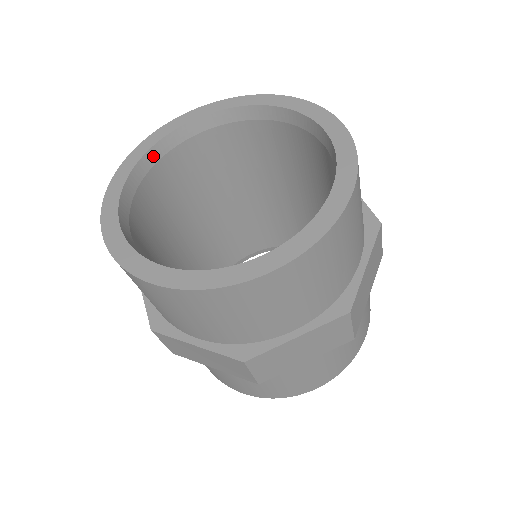
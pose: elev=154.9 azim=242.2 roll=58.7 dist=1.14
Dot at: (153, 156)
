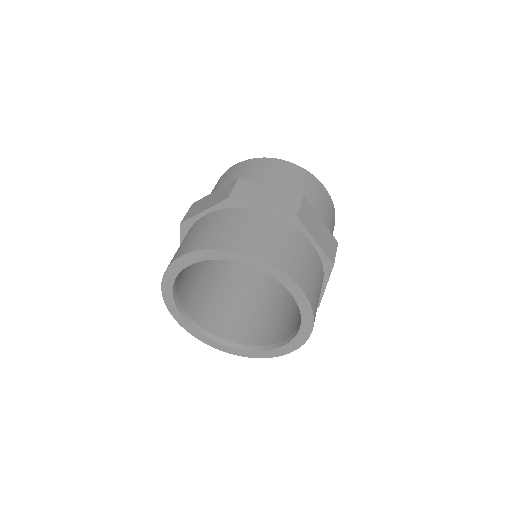
Dot at: occluded
